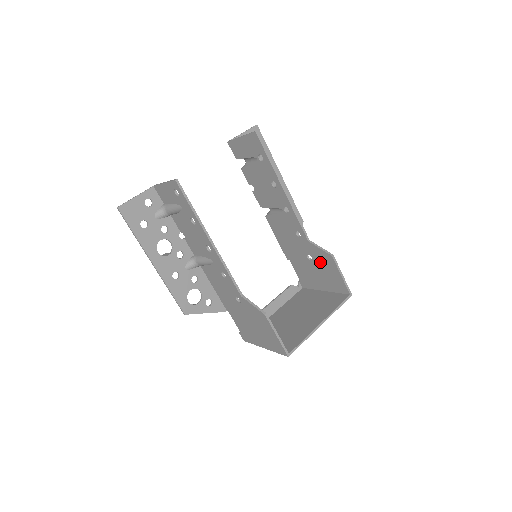
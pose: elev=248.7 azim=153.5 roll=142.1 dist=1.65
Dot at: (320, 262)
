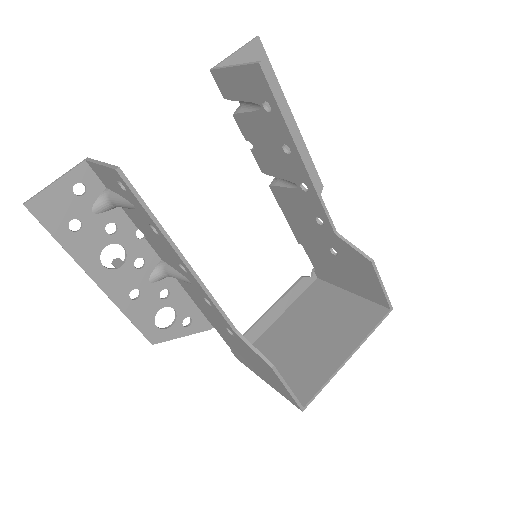
Dot at: (350, 262)
